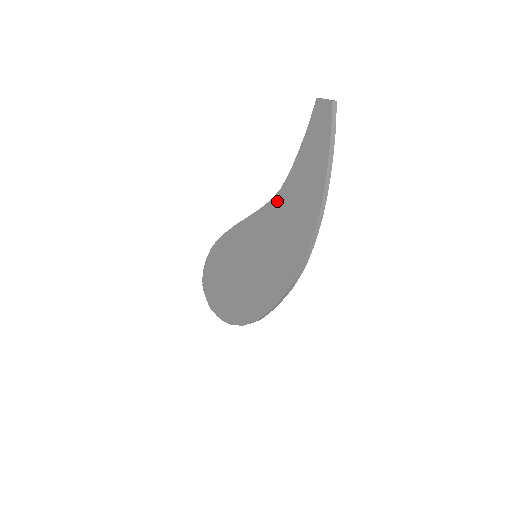
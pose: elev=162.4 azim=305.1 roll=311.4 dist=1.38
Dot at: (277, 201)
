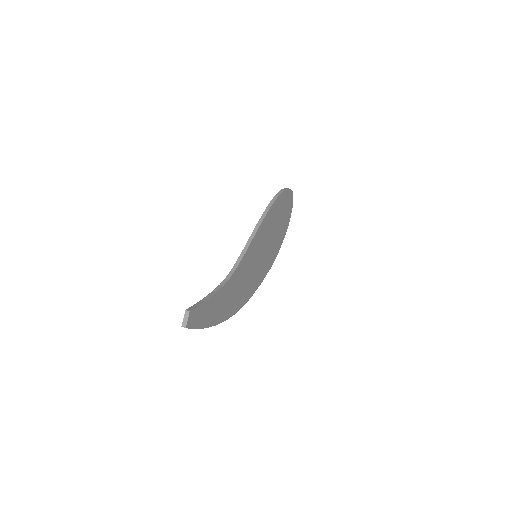
Dot at: occluded
